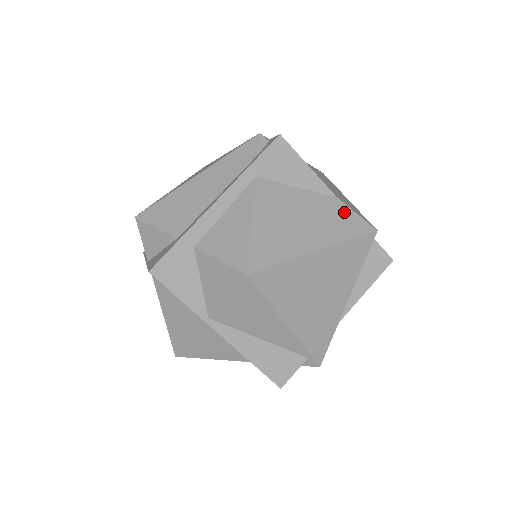
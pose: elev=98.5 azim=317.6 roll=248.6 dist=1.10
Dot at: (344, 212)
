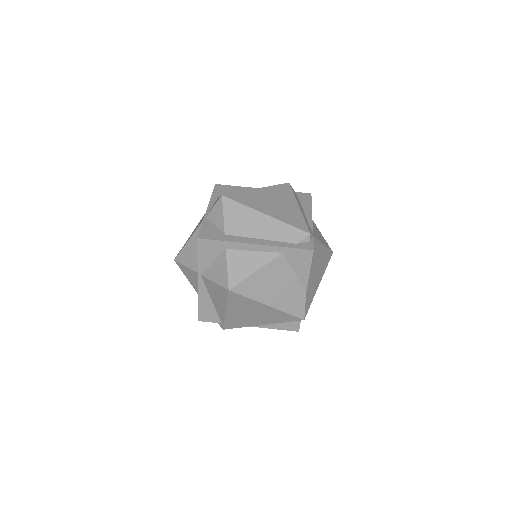
Dot at: (301, 300)
